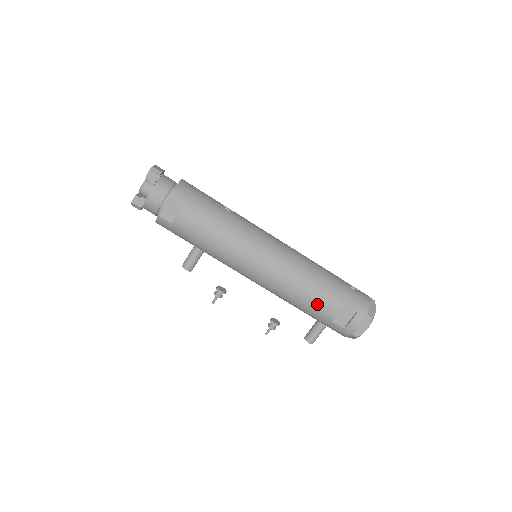
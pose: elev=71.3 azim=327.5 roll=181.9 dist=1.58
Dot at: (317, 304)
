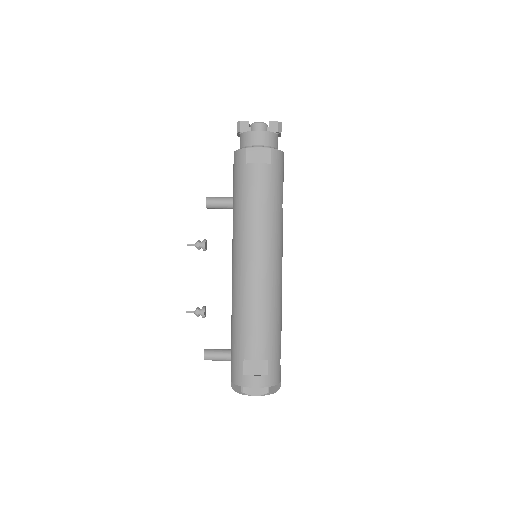
Dot at: (252, 334)
